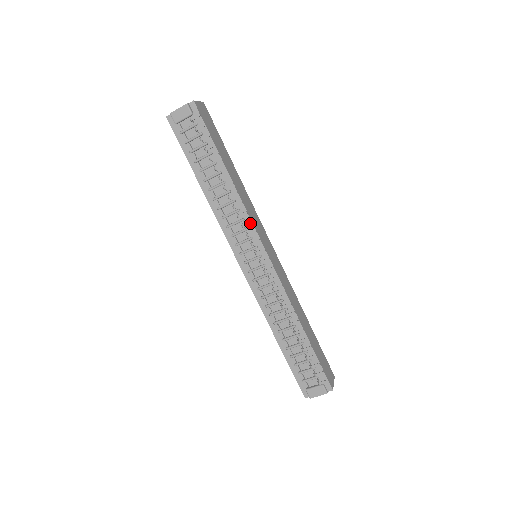
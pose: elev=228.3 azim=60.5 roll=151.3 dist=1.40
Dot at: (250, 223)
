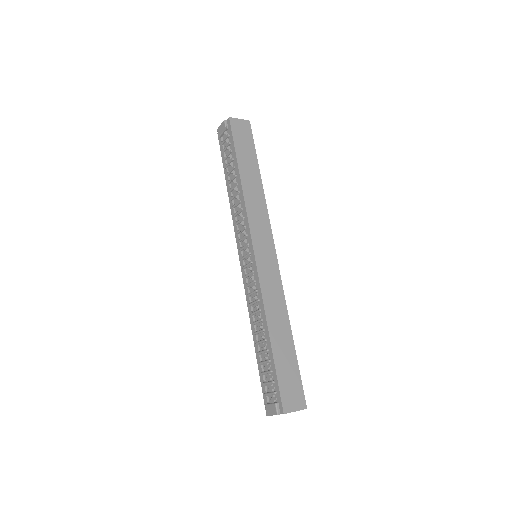
Dot at: (242, 220)
